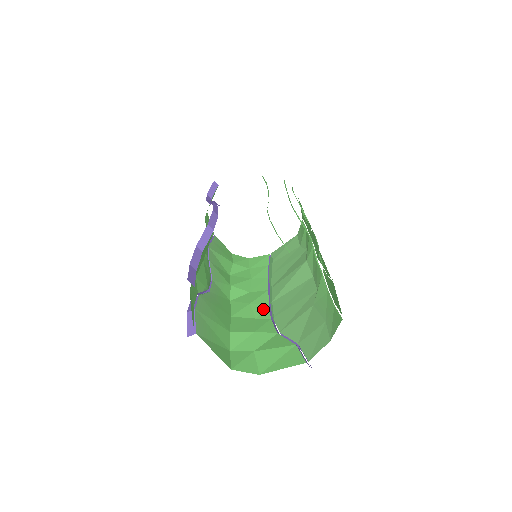
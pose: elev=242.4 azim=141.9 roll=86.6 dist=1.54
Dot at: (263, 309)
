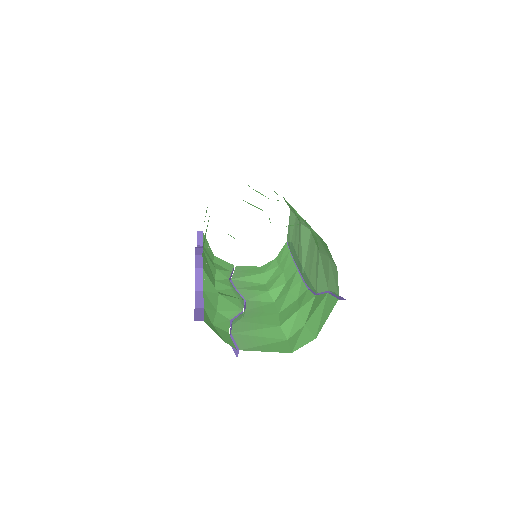
Dot at: (299, 287)
